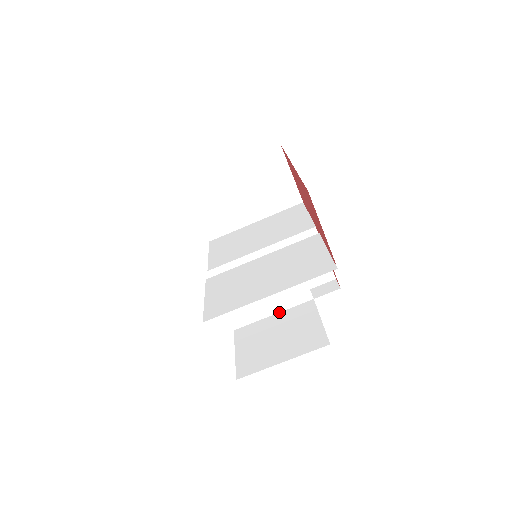
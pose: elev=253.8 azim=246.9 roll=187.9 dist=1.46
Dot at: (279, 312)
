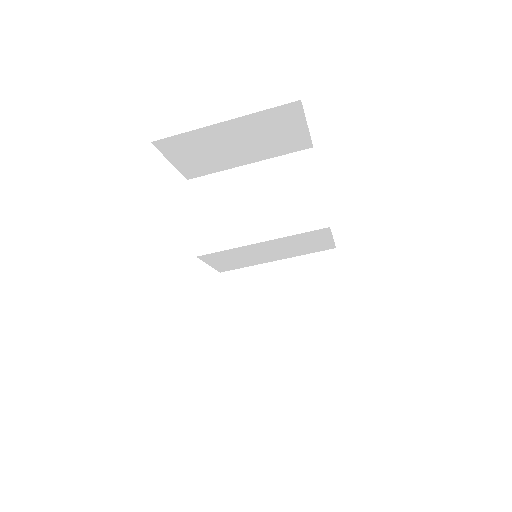
Dot at: occluded
